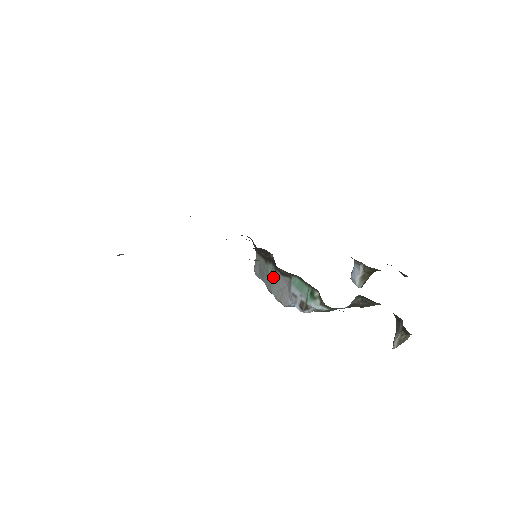
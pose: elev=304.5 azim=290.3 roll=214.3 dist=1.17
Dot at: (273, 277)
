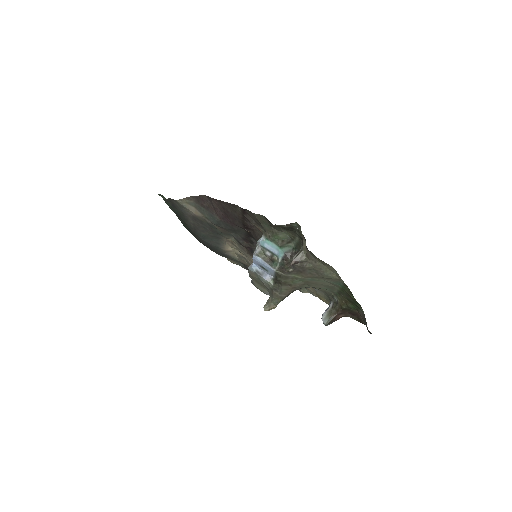
Dot at: occluded
